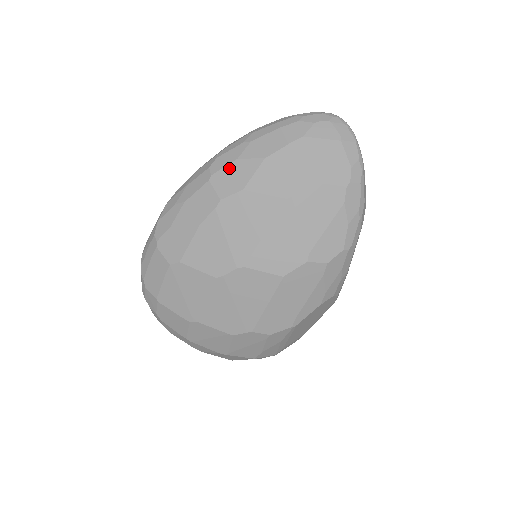
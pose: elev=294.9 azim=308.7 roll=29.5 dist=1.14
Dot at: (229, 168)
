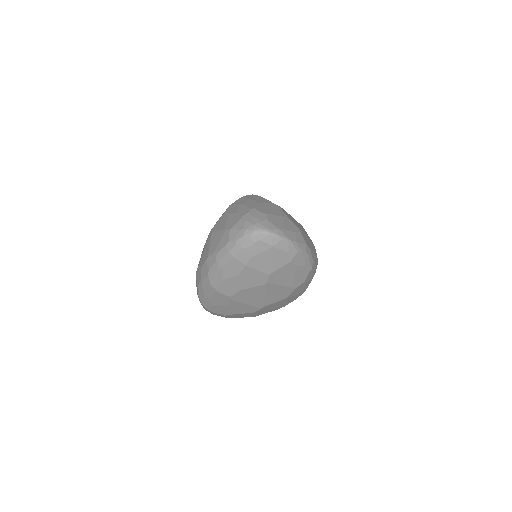
Dot at: (222, 284)
